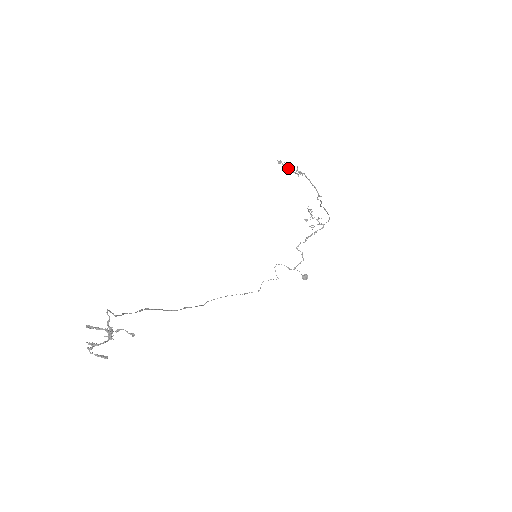
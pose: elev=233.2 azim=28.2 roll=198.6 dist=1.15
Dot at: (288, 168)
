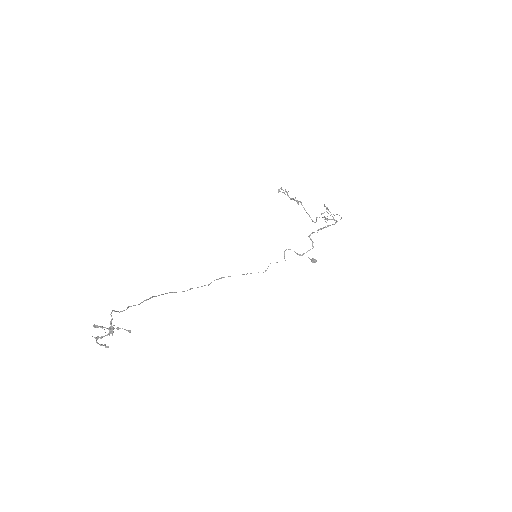
Dot at: (287, 195)
